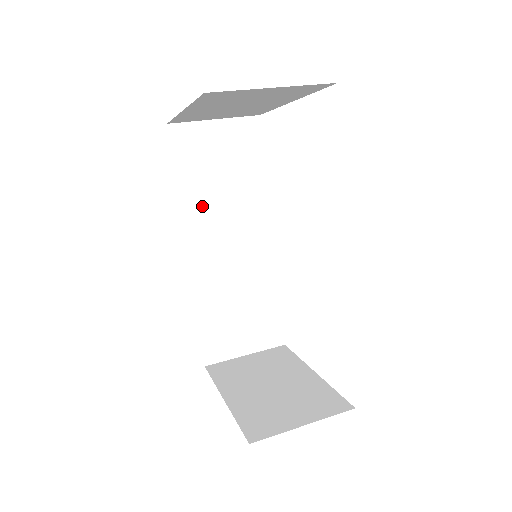
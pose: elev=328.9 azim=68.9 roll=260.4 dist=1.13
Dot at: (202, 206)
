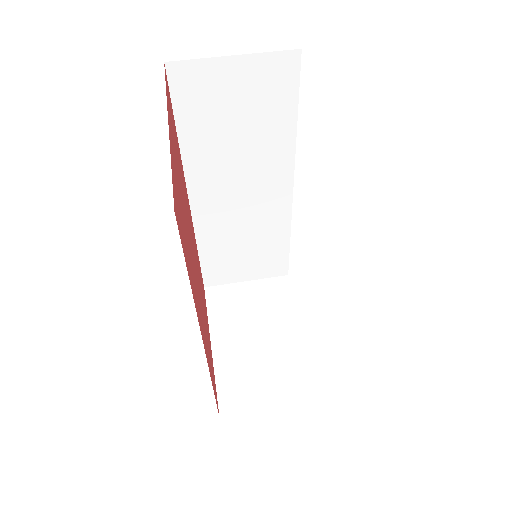
Dot at: (209, 158)
